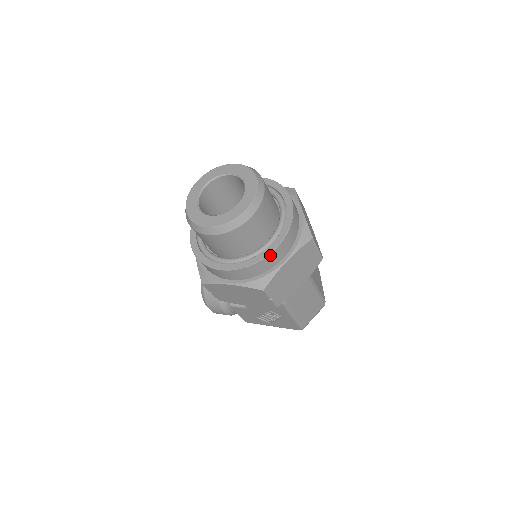
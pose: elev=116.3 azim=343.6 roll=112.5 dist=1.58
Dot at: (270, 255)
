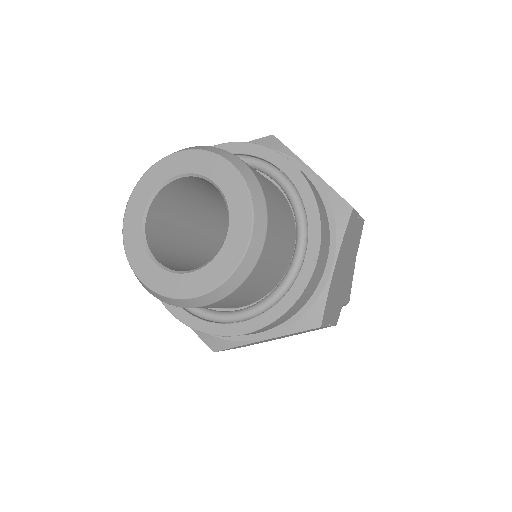
Dot at: (312, 276)
